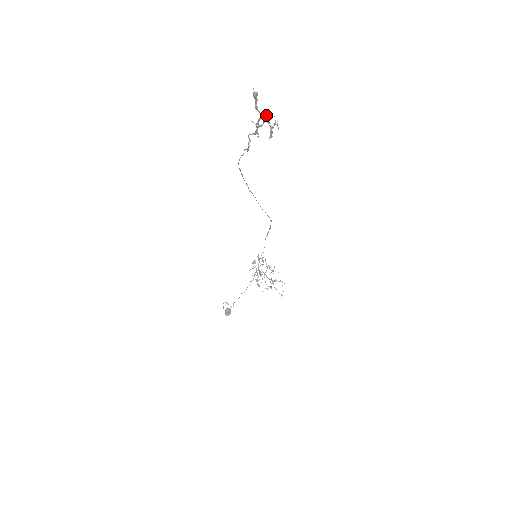
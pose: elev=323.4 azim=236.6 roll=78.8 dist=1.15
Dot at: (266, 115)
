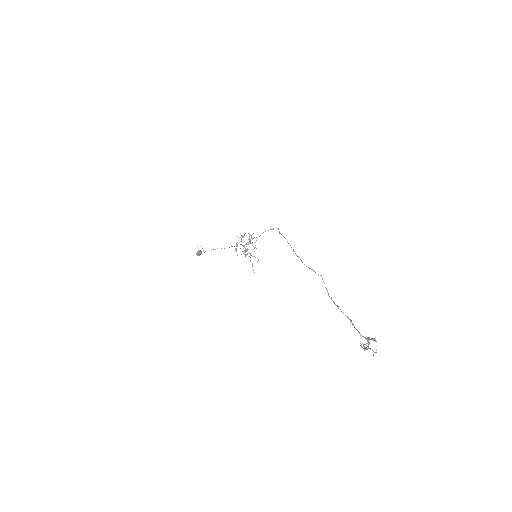
Dot at: occluded
